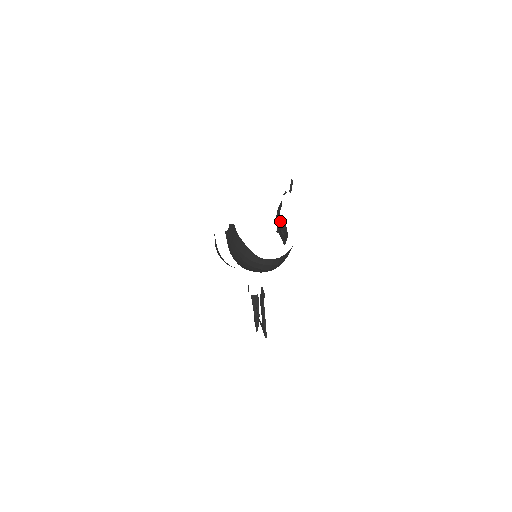
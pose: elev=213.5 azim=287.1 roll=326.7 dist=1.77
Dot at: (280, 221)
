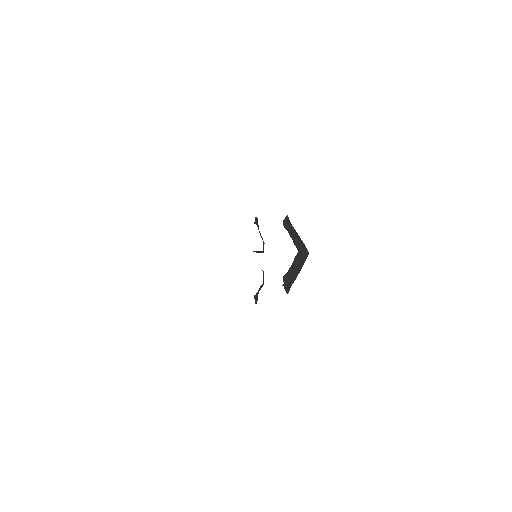
Dot at: (296, 255)
